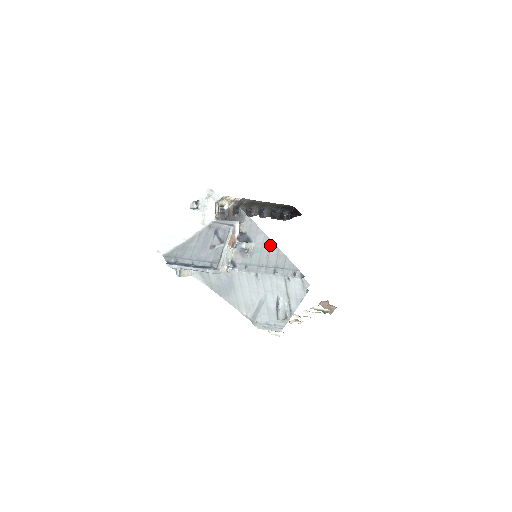
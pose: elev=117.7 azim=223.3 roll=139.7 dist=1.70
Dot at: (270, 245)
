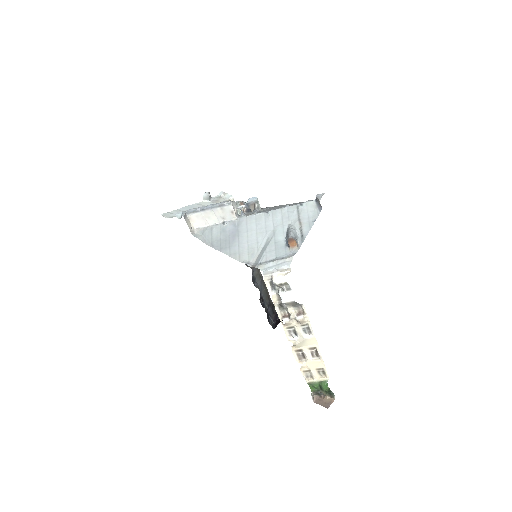
Dot at: (279, 206)
